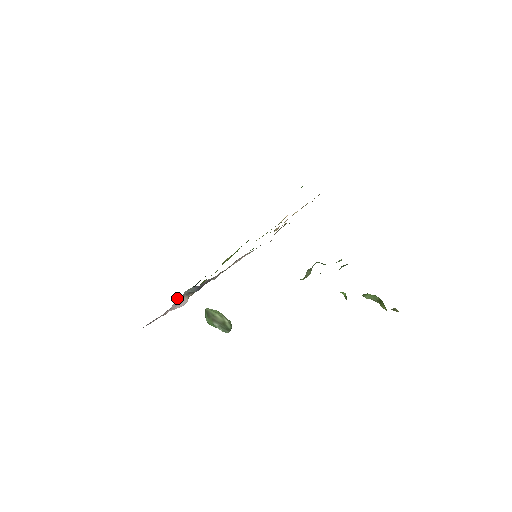
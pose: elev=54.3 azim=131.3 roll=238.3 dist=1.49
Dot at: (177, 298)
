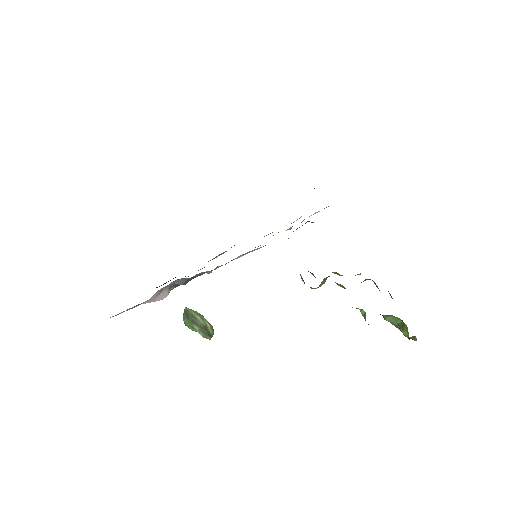
Dot at: occluded
